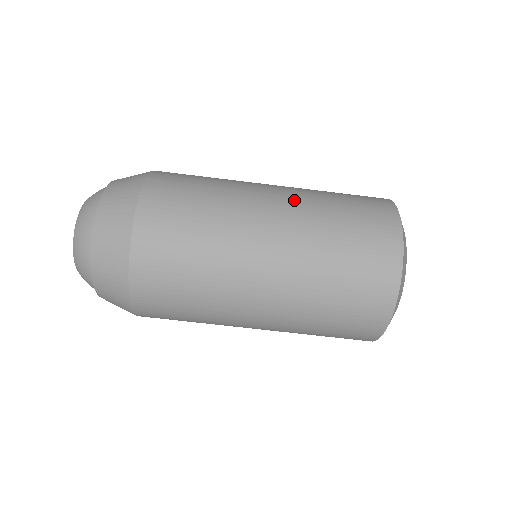
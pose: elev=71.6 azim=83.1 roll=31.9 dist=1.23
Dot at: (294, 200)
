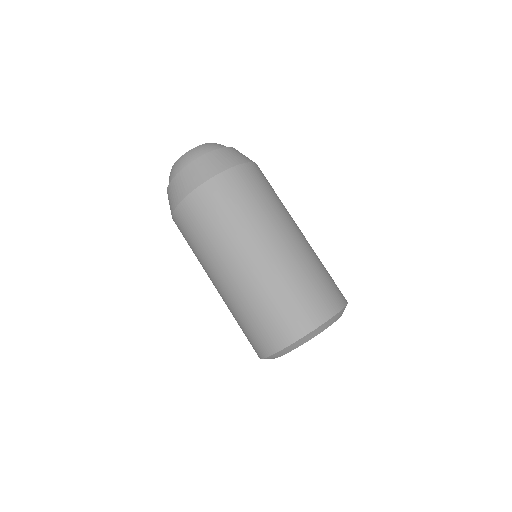
Dot at: (278, 260)
